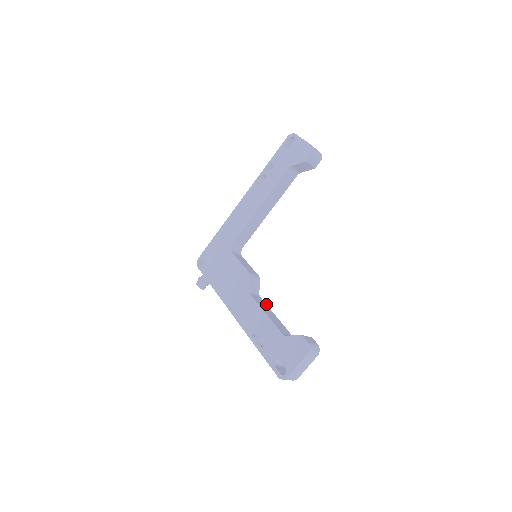
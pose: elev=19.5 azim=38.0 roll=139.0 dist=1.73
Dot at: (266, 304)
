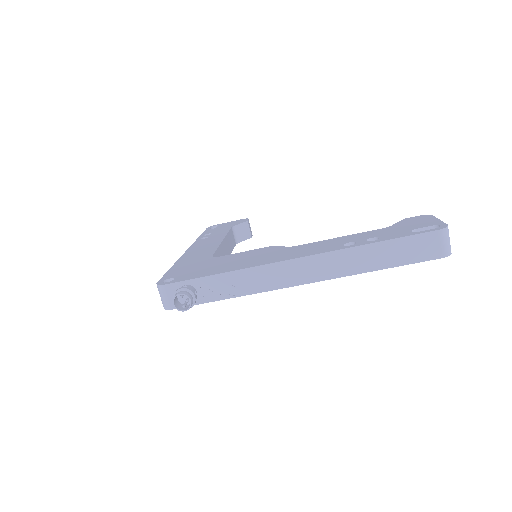
Dot at: occluded
